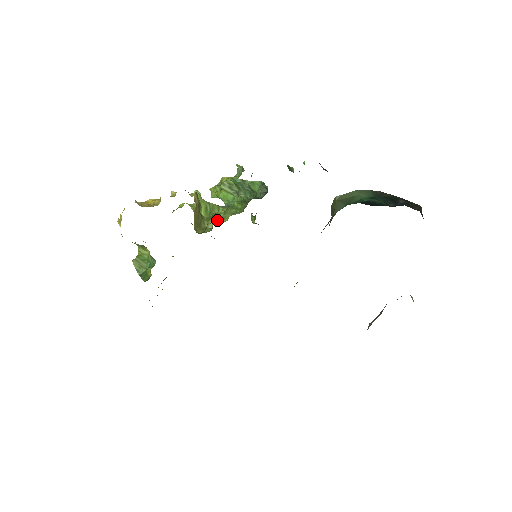
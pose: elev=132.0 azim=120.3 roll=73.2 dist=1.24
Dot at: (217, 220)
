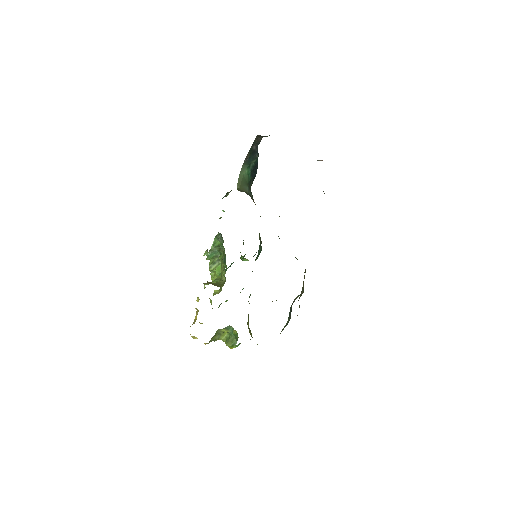
Dot at: (221, 271)
